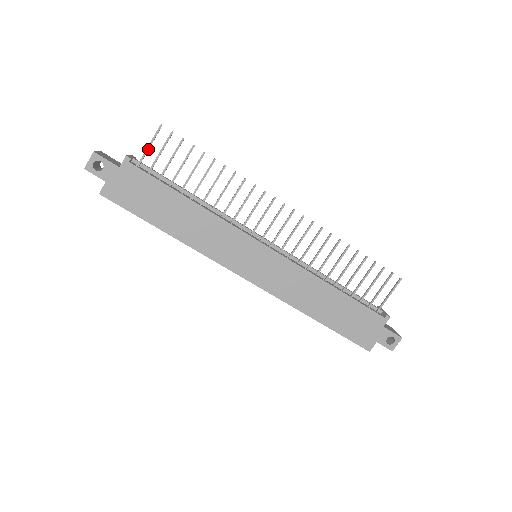
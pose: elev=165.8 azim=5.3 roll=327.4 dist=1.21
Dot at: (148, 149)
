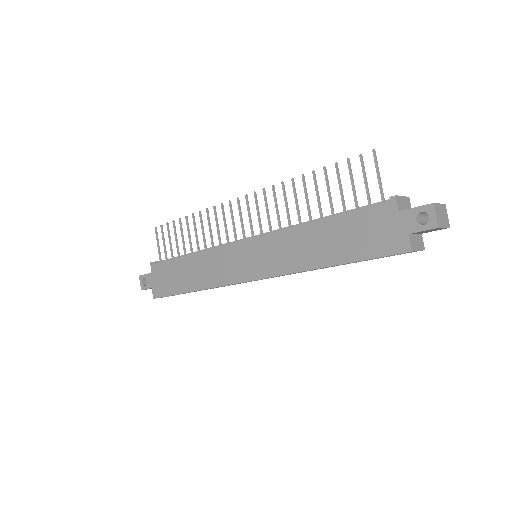
Dot at: (158, 248)
